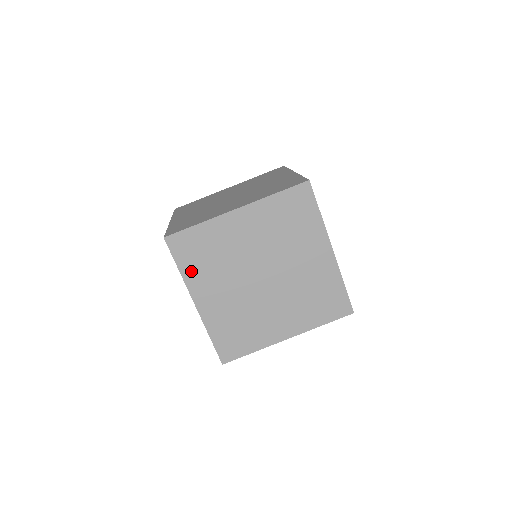
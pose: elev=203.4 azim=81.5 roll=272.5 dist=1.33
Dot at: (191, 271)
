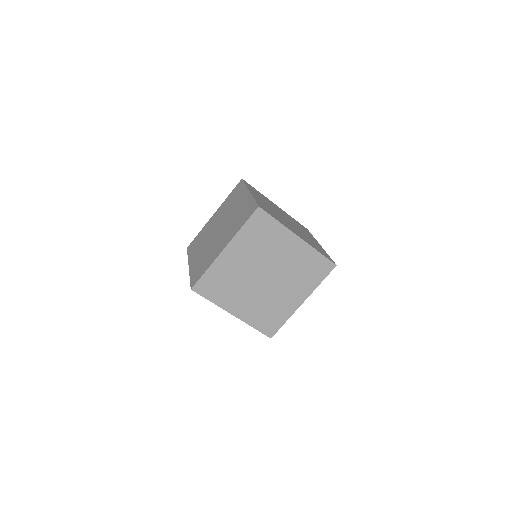
Dot at: (192, 253)
